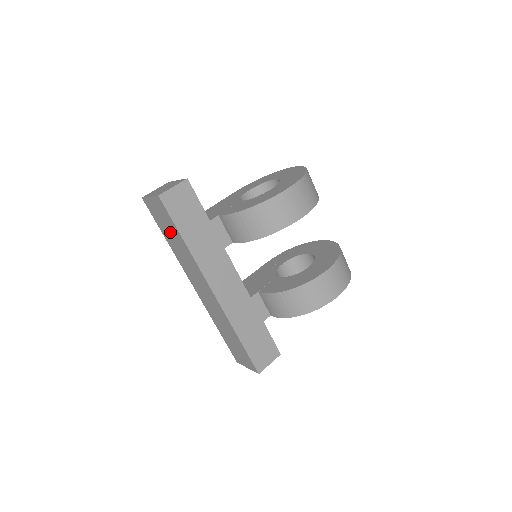
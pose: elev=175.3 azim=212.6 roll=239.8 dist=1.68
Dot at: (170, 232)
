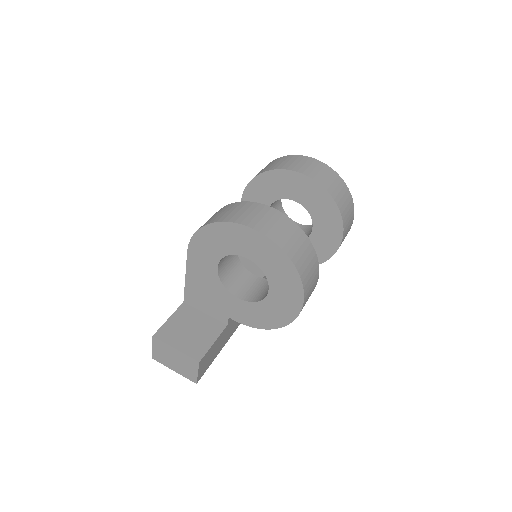
Dot at: occluded
